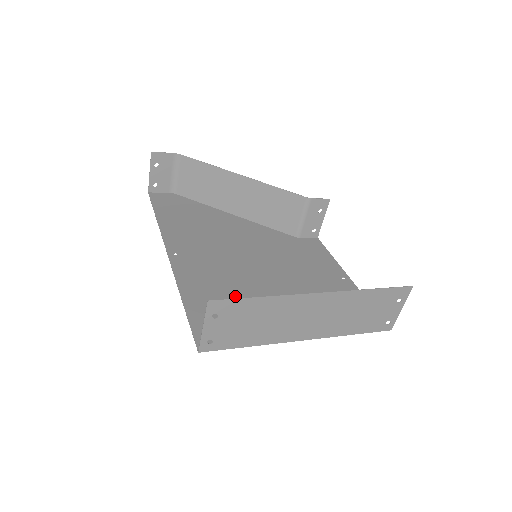
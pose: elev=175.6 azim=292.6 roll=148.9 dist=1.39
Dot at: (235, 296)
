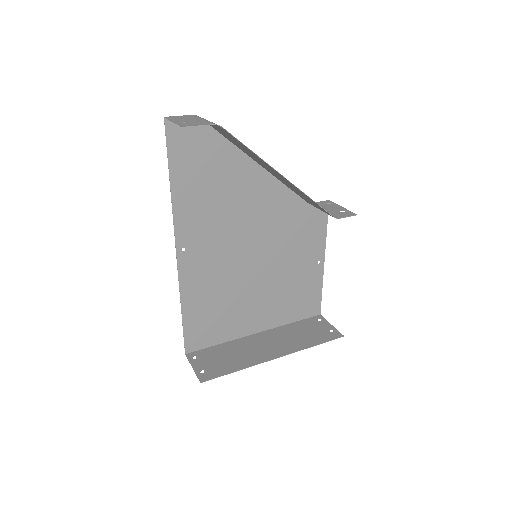
Dot at: (223, 298)
